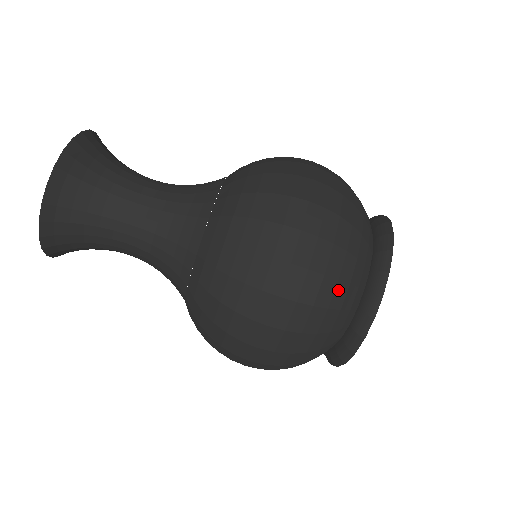
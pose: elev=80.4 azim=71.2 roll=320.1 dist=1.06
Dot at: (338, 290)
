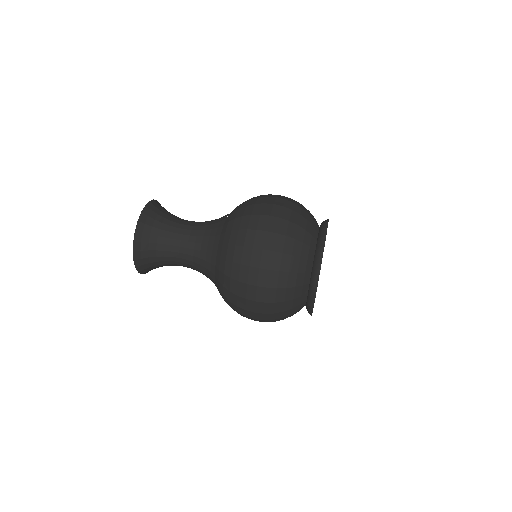
Dot at: (304, 208)
